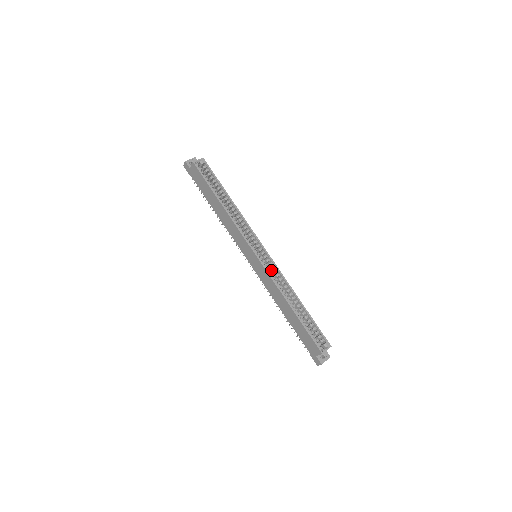
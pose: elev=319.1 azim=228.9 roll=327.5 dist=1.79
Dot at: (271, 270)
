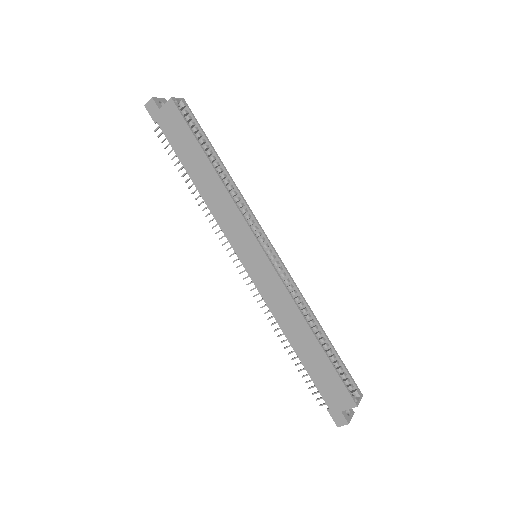
Dot at: occluded
